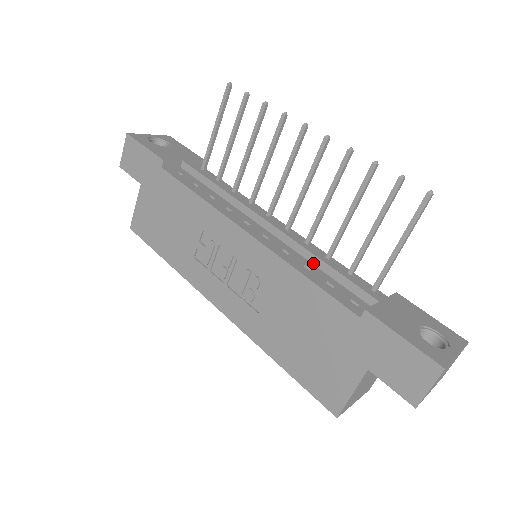
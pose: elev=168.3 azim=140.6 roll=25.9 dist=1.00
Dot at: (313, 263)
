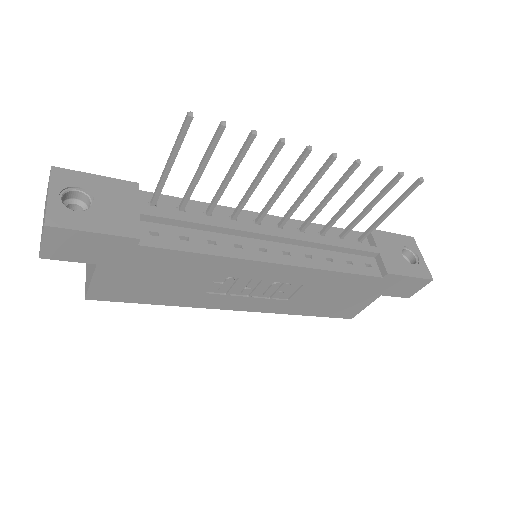
Dot at: (325, 249)
